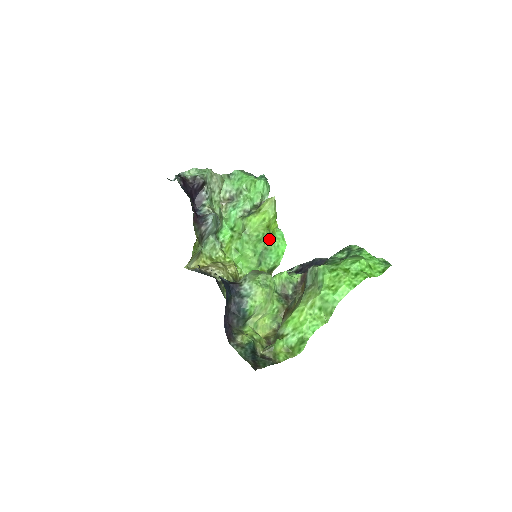
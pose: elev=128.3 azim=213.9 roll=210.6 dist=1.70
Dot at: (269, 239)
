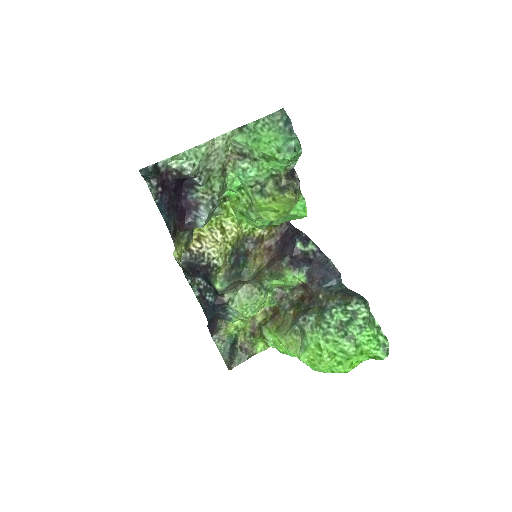
Dot at: occluded
